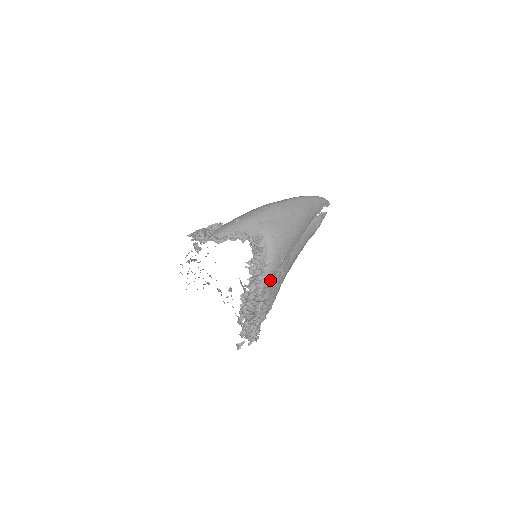
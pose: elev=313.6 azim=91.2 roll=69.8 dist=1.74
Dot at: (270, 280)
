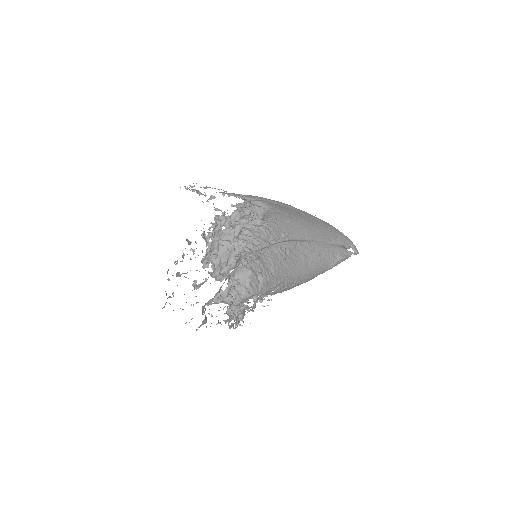
Dot at: (262, 239)
